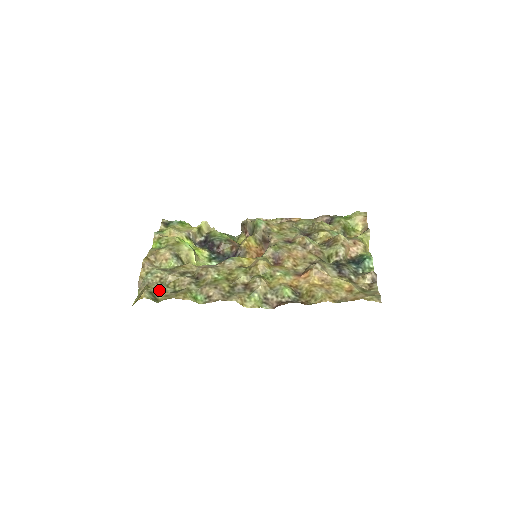
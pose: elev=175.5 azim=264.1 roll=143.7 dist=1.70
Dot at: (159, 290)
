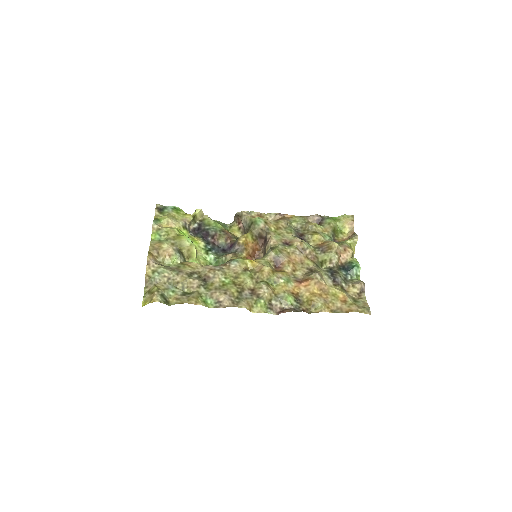
Dot at: (168, 291)
